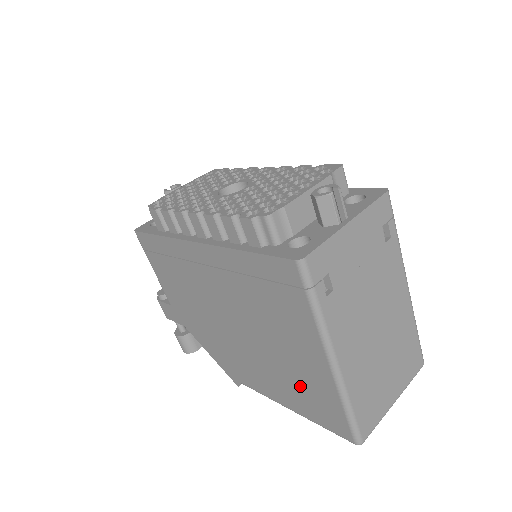
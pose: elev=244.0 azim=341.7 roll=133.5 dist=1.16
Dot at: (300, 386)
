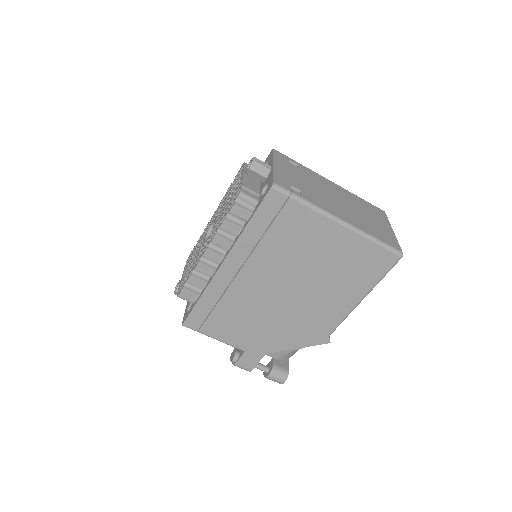
Dot at: (347, 268)
